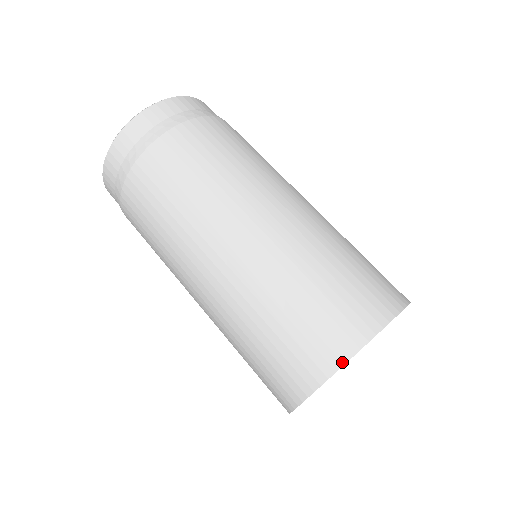
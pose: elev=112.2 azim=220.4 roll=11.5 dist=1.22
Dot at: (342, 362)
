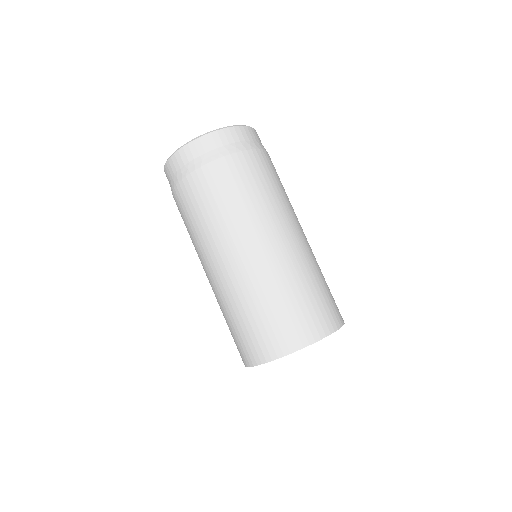
Dot at: (261, 362)
